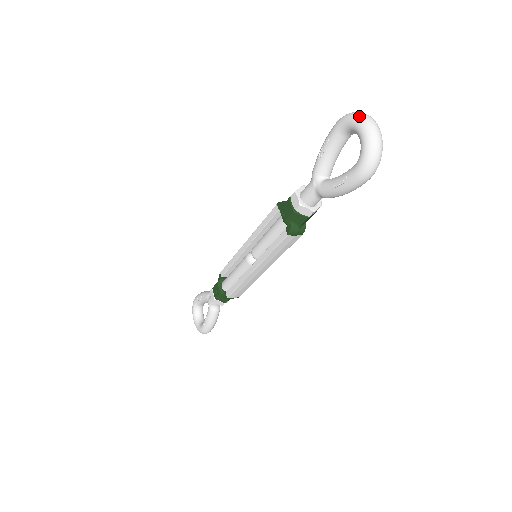
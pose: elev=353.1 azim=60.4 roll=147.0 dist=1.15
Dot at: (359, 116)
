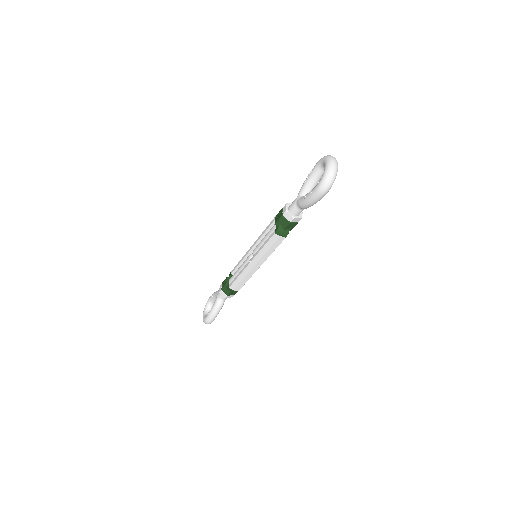
Dot at: (329, 156)
